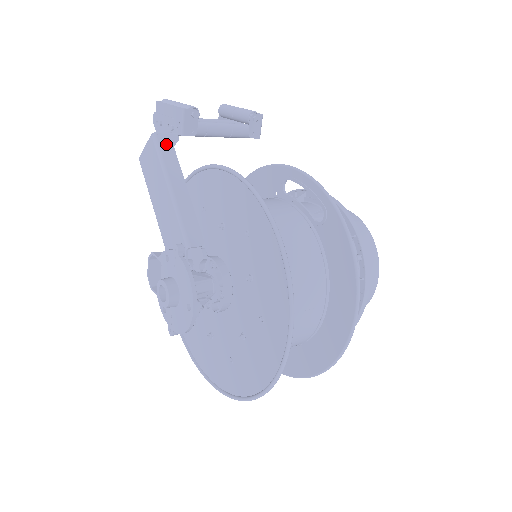
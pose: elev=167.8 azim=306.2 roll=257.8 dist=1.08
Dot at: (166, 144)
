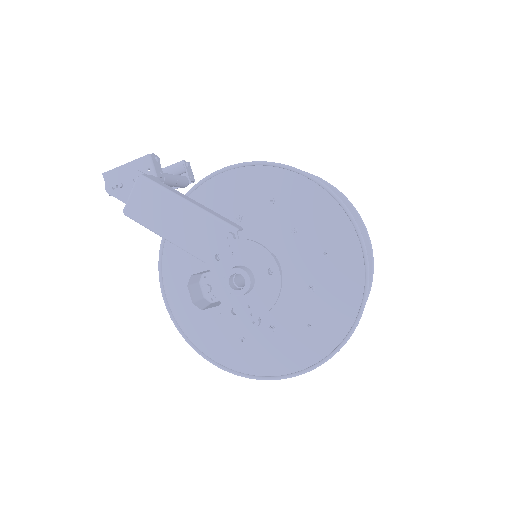
Dot at: (154, 180)
